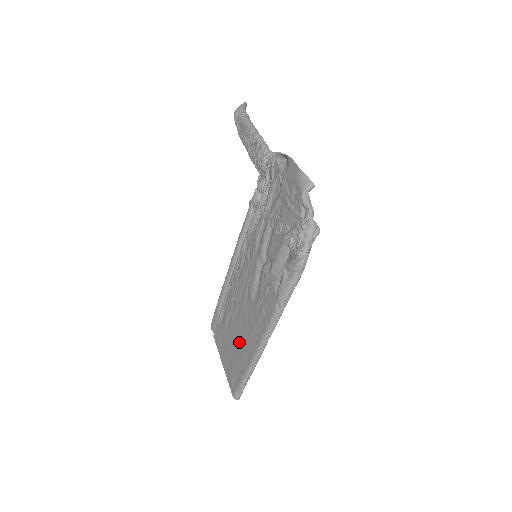
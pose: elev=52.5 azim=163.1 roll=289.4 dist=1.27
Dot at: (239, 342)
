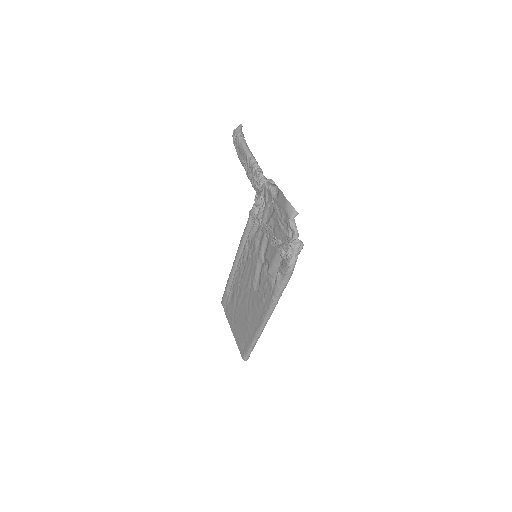
Dot at: (245, 319)
